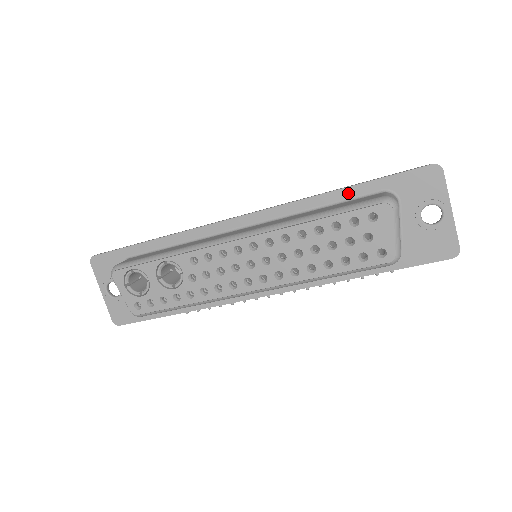
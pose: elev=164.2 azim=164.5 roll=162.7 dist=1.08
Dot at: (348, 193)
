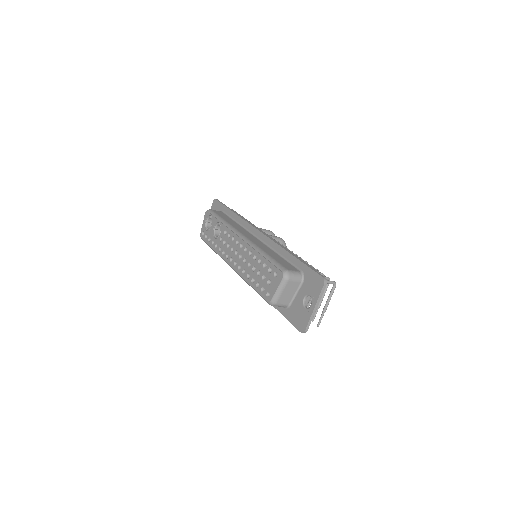
Dot at: (292, 259)
